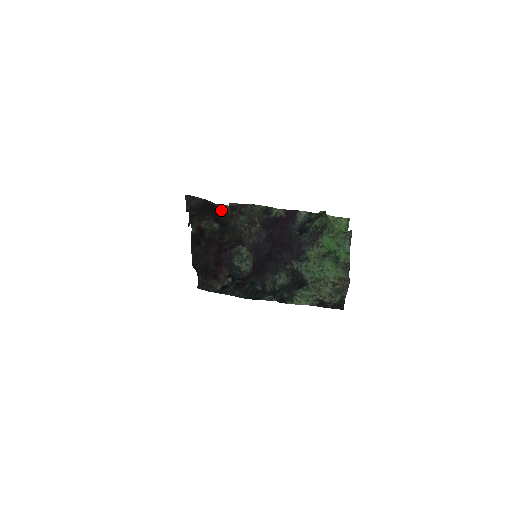
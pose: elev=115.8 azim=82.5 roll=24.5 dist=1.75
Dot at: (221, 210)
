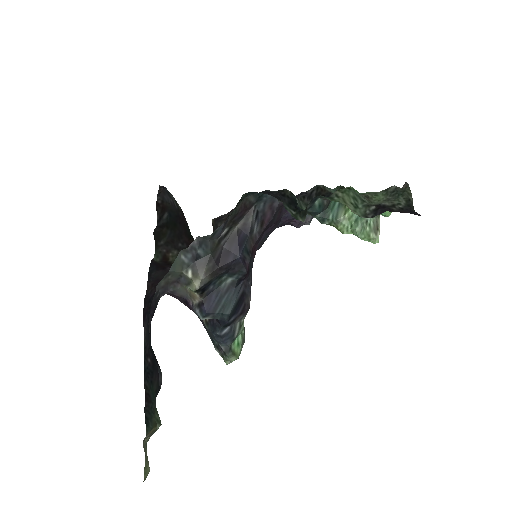
Dot at: occluded
